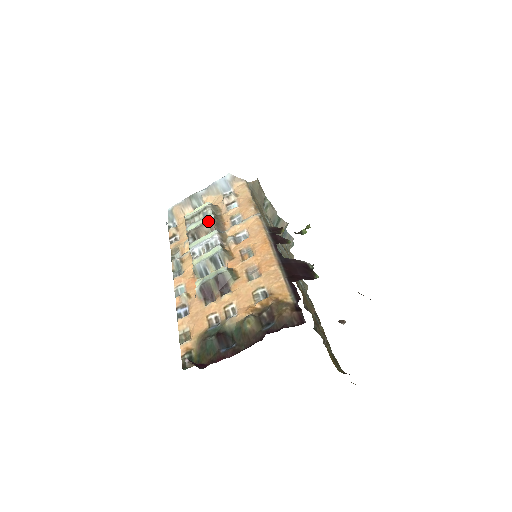
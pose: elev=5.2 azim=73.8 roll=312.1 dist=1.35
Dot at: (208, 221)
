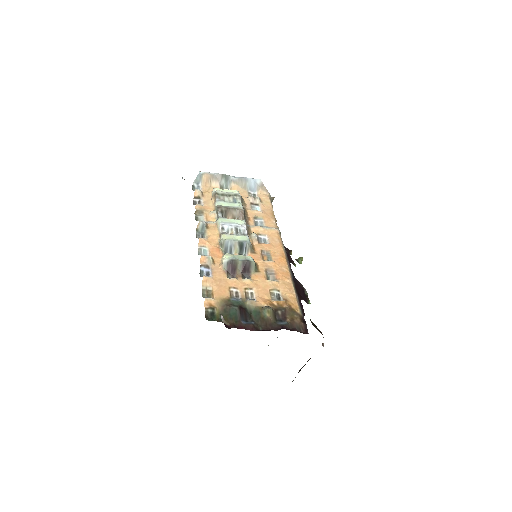
Dot at: (239, 209)
